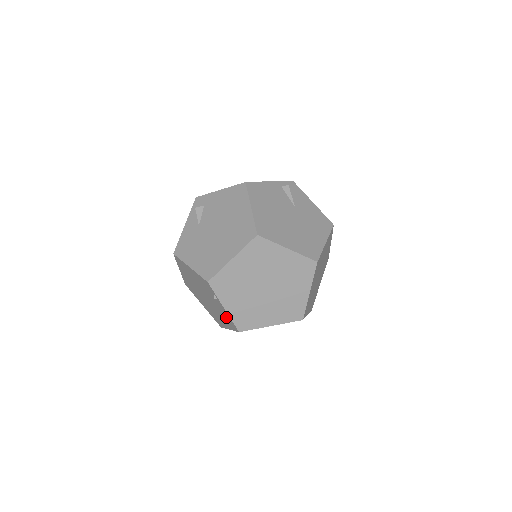
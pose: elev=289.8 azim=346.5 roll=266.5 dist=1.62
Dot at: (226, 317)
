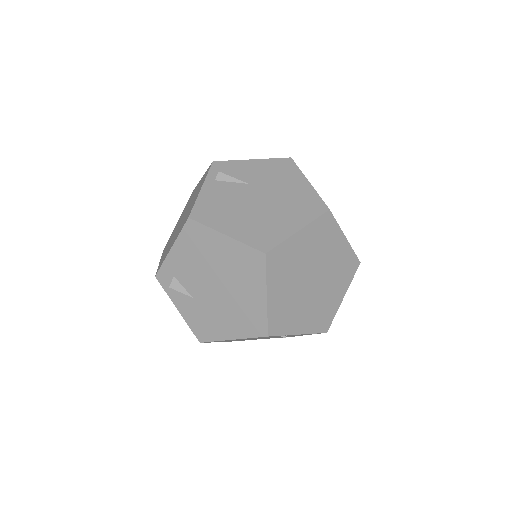
Dot at: occluded
